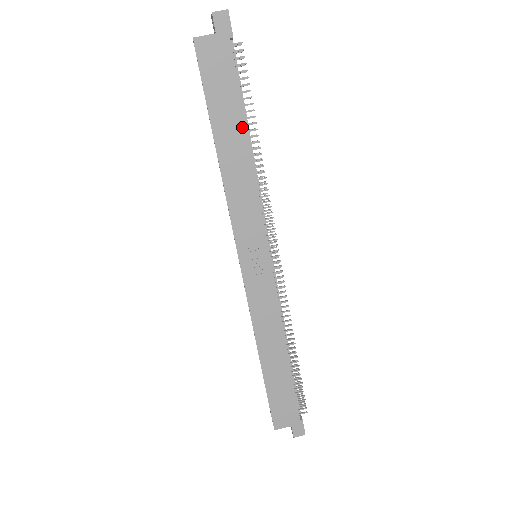
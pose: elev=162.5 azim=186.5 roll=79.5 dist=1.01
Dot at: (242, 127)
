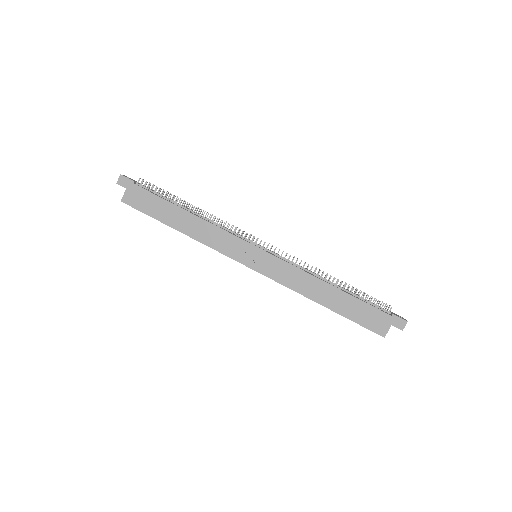
Dot at: (178, 209)
